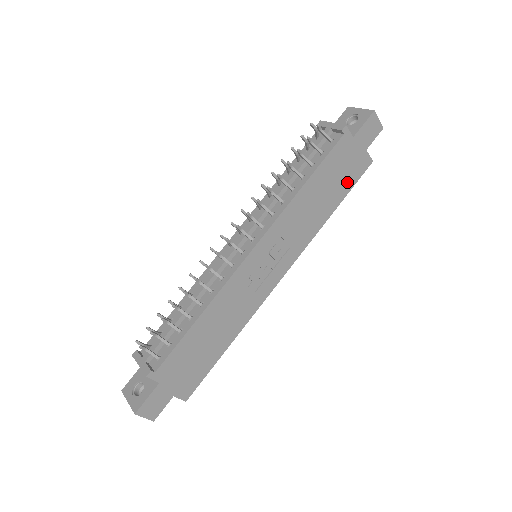
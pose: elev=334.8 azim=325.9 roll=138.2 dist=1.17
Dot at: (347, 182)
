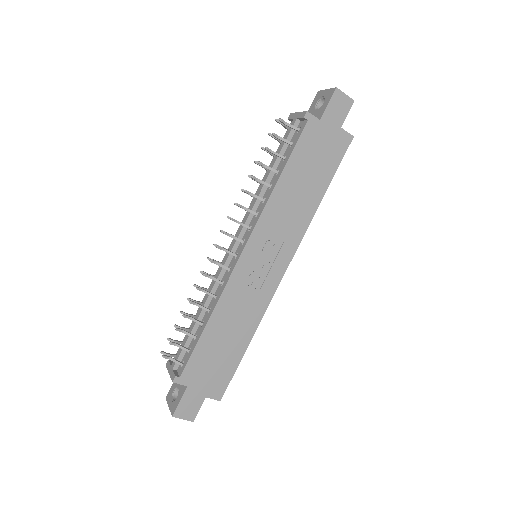
Dot at: (329, 164)
